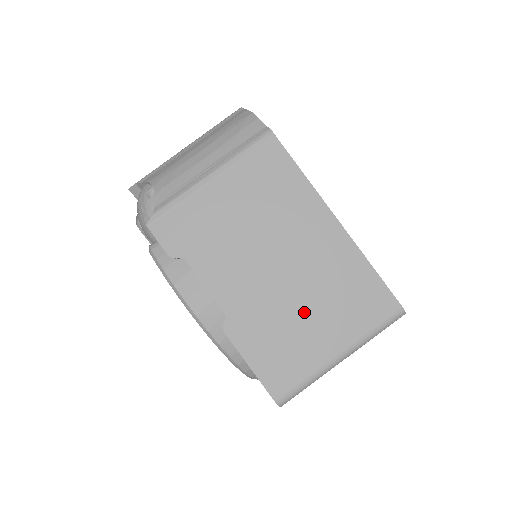
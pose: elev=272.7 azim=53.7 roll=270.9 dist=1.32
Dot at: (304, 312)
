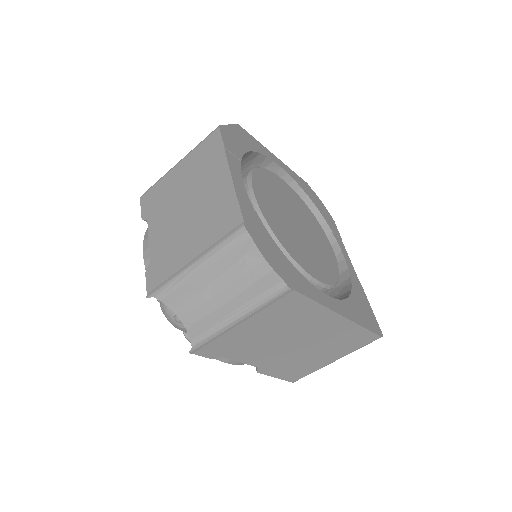
Dot at: (313, 354)
